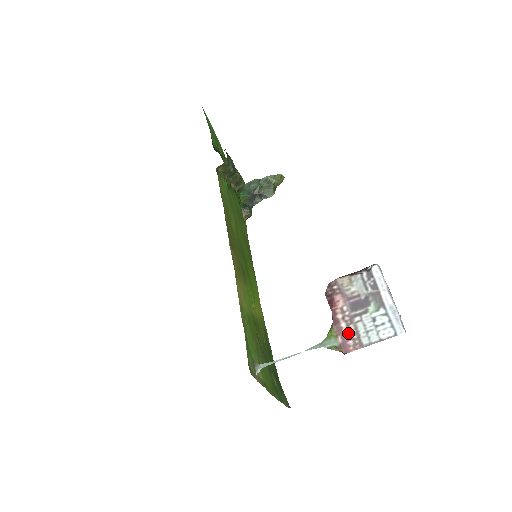
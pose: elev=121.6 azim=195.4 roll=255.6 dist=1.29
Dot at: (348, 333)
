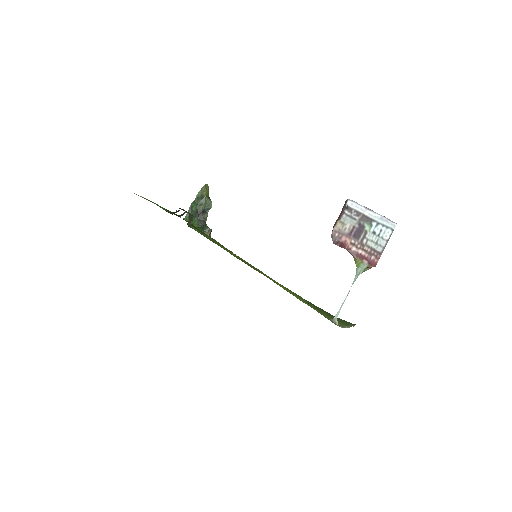
Dot at: (367, 254)
